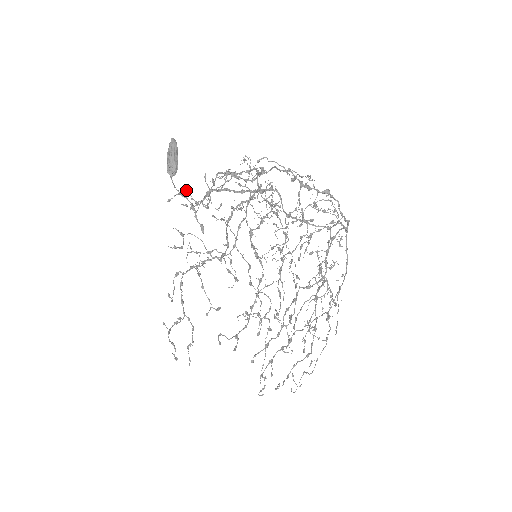
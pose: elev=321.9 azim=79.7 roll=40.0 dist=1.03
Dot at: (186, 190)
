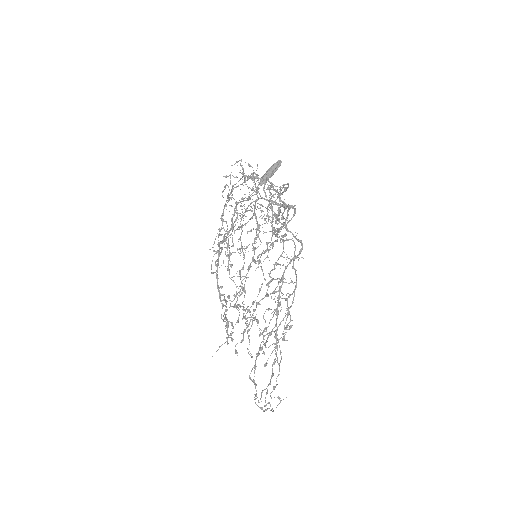
Dot at: occluded
